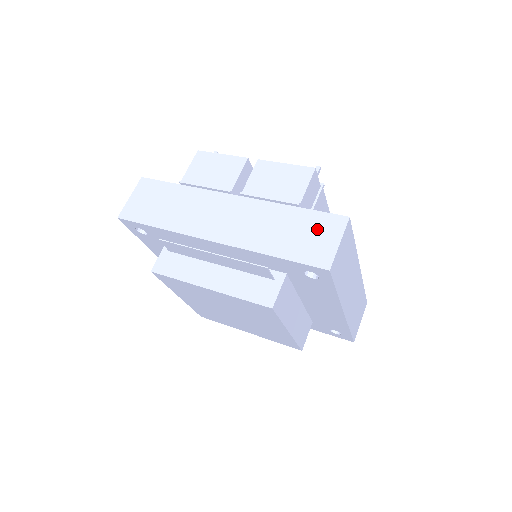
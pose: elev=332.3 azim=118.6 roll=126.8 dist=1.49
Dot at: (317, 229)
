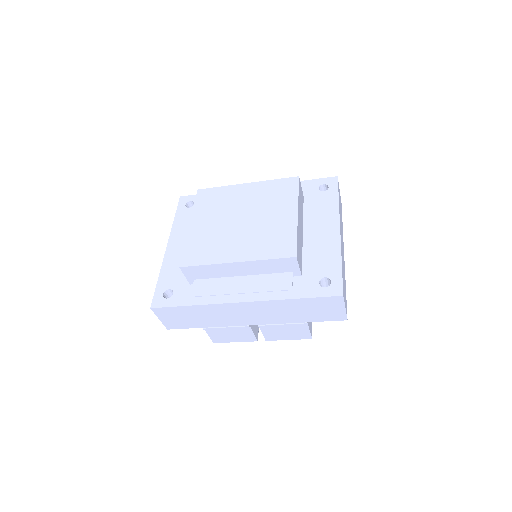
Dot at: occluded
